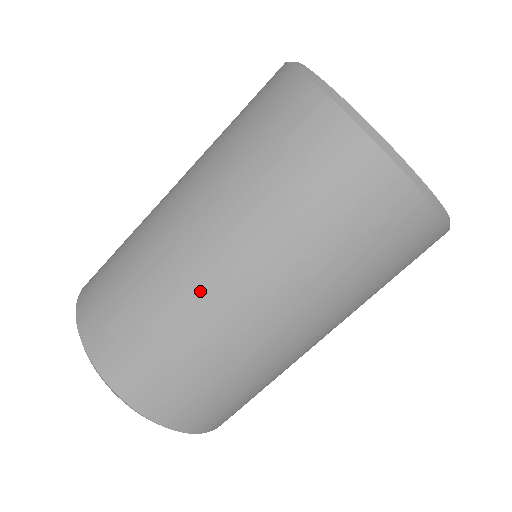
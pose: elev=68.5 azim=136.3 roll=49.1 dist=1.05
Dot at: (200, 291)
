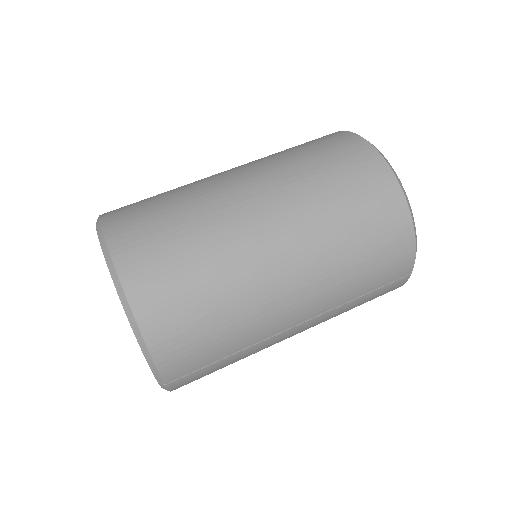
Dot at: occluded
